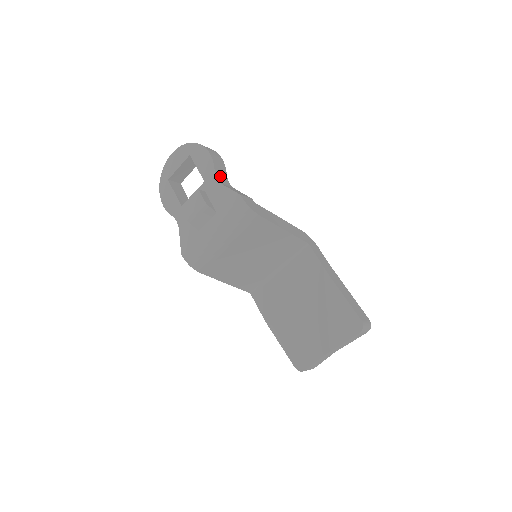
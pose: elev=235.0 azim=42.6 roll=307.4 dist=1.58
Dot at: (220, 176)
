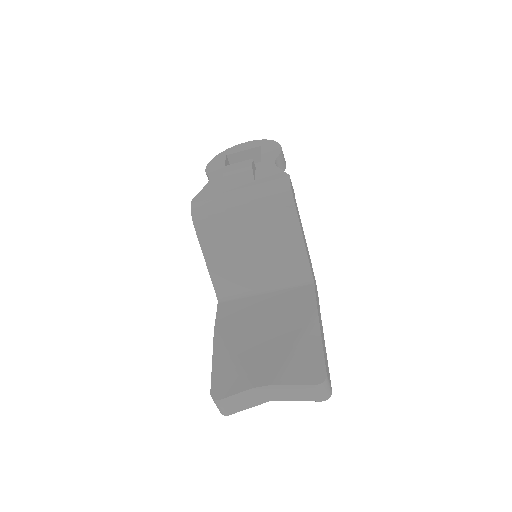
Dot at: (278, 166)
